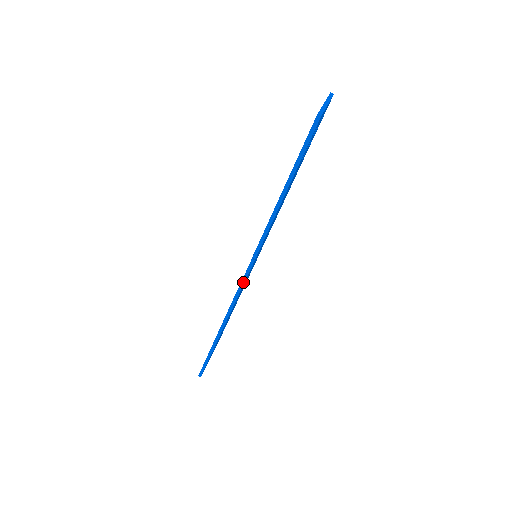
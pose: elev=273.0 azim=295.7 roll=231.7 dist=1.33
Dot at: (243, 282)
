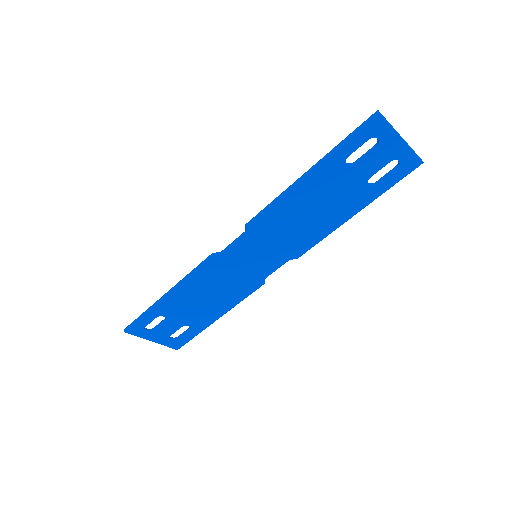
Dot at: (223, 251)
